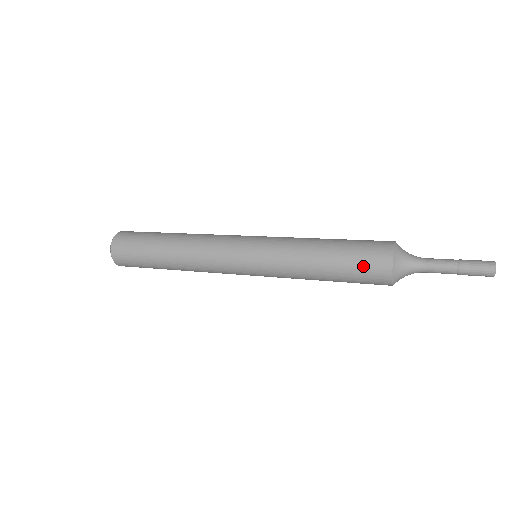
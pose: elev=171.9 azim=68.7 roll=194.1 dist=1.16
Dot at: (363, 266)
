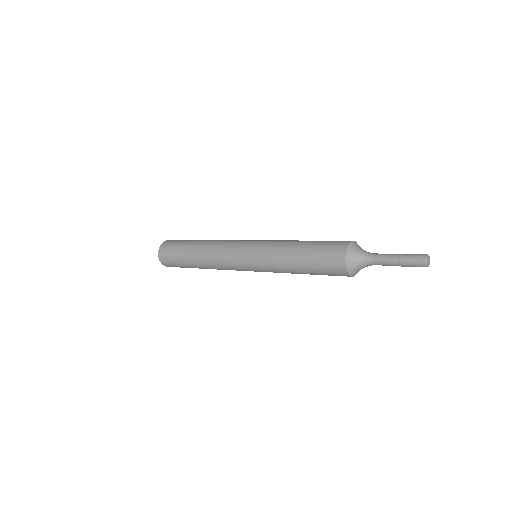
Dot at: (328, 244)
